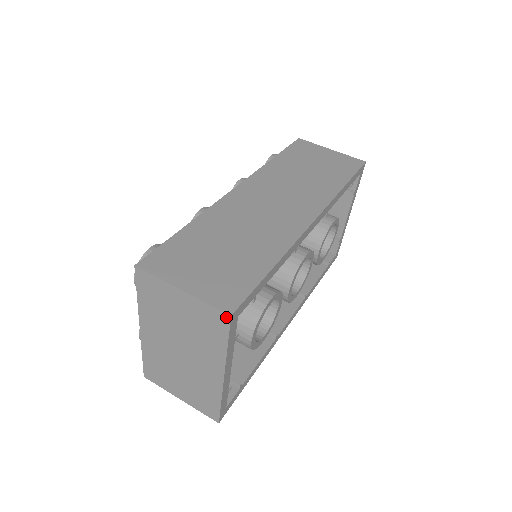
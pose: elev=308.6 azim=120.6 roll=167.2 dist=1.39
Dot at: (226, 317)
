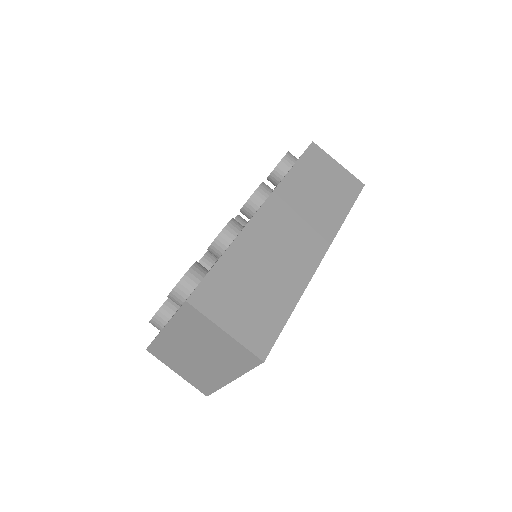
Dot at: (259, 361)
